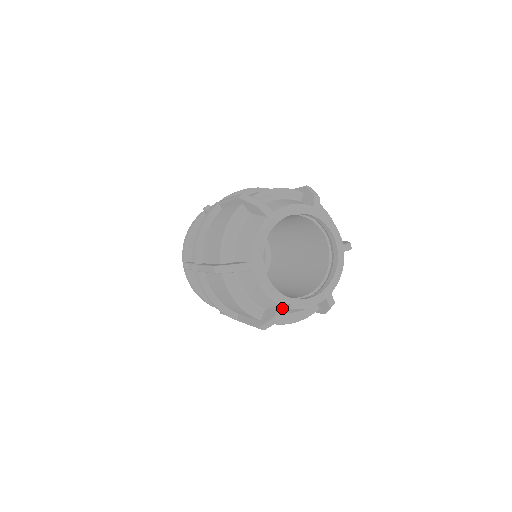
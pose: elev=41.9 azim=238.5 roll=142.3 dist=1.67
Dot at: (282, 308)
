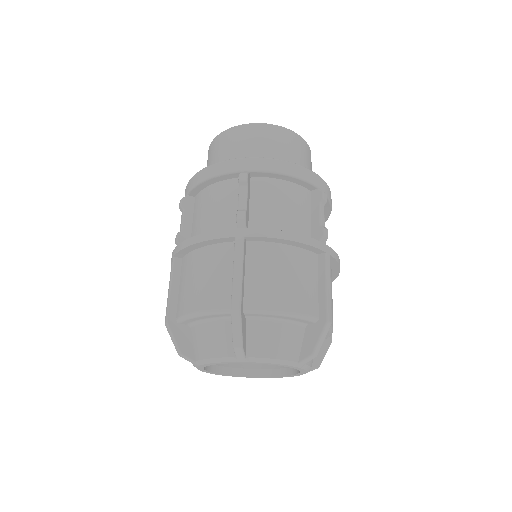
Dot at: occluded
